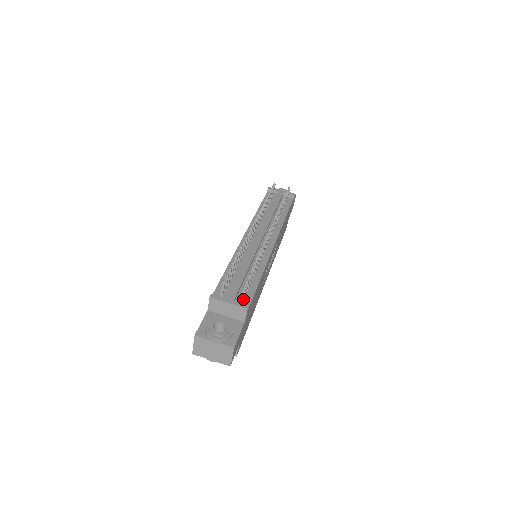
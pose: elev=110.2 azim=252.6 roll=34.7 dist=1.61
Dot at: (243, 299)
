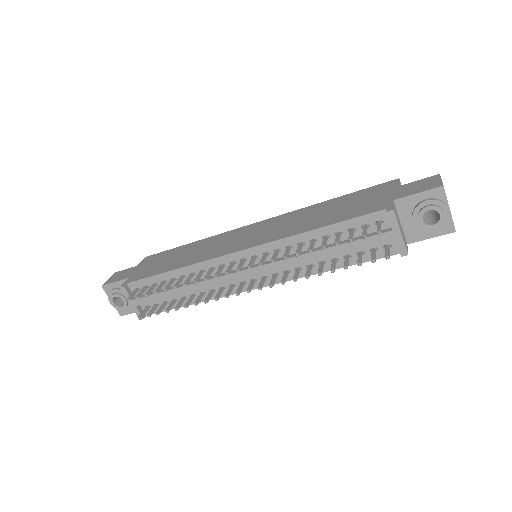
Dot at: (146, 310)
